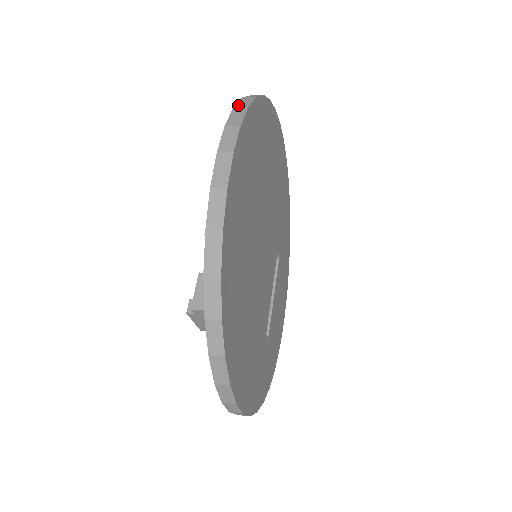
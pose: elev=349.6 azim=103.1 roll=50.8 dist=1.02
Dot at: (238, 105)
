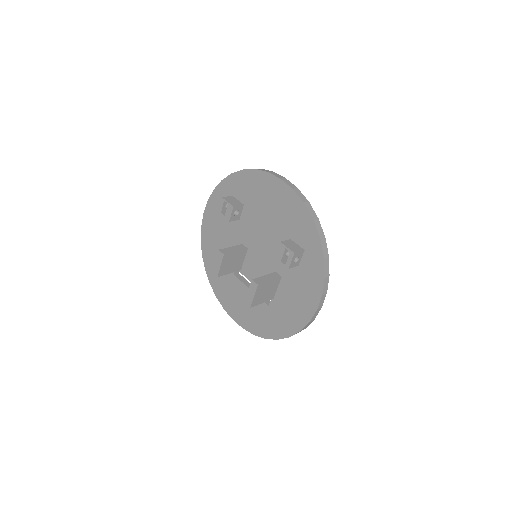
Dot at: (254, 169)
